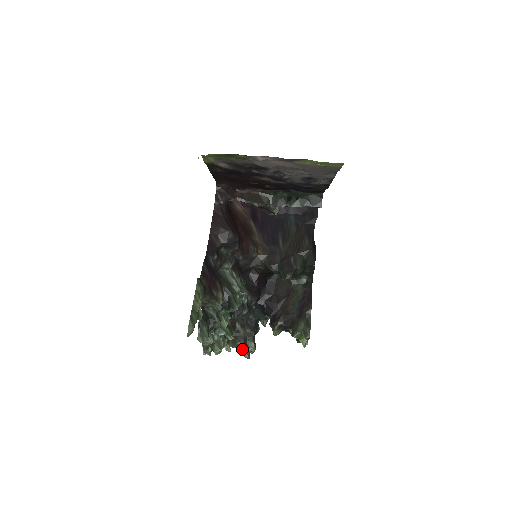
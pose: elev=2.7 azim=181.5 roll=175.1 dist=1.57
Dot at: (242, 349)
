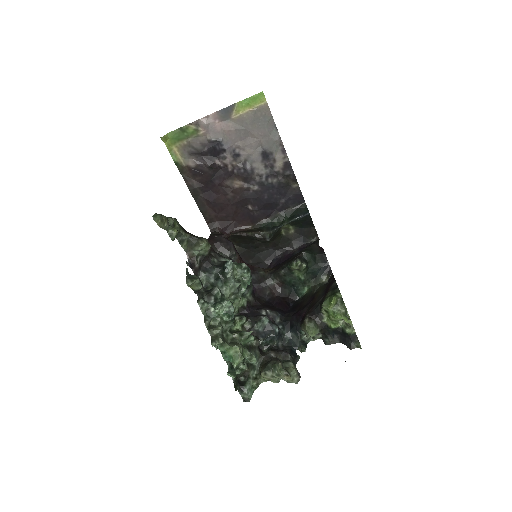
Dot at: (275, 365)
